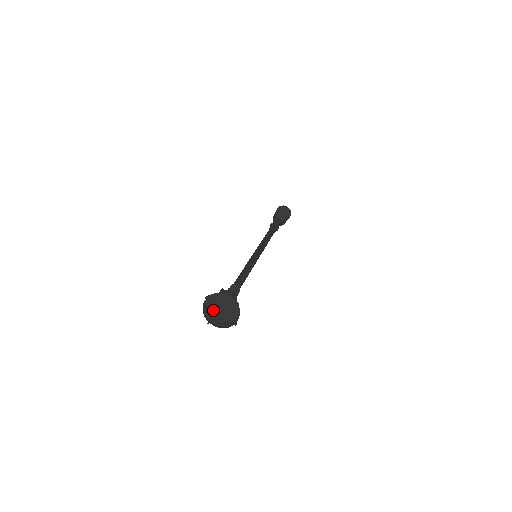
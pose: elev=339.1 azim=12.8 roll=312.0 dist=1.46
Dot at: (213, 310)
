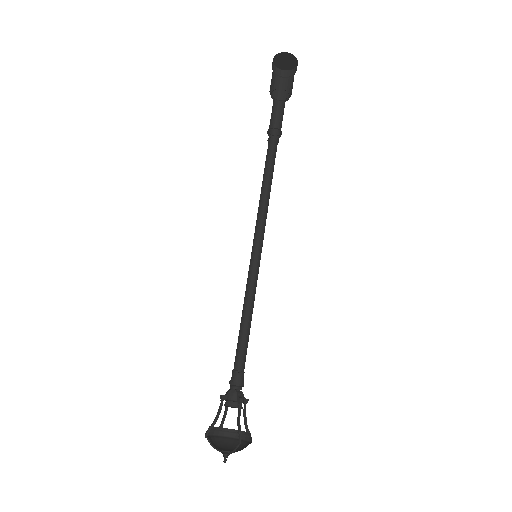
Dot at: occluded
